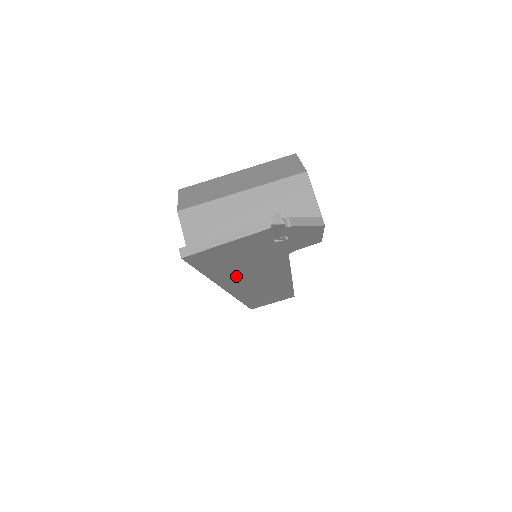
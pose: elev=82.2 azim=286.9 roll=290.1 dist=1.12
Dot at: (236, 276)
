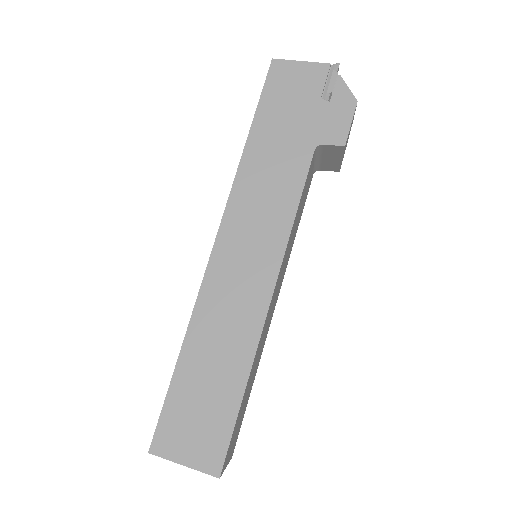
Dot at: (260, 163)
